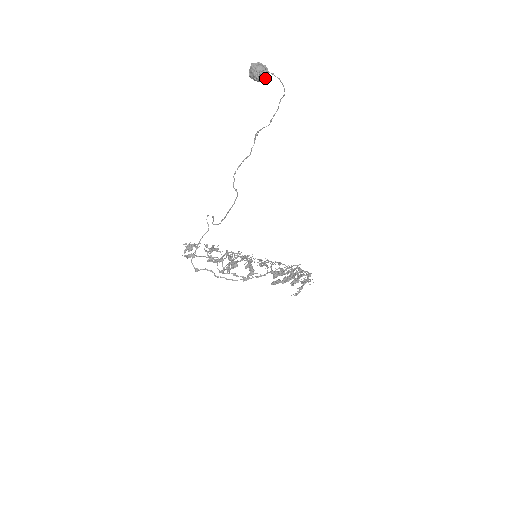
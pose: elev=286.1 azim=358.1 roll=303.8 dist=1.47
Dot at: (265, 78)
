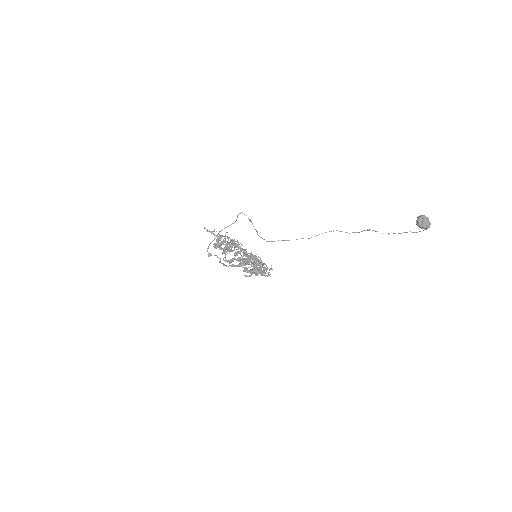
Dot at: (423, 228)
